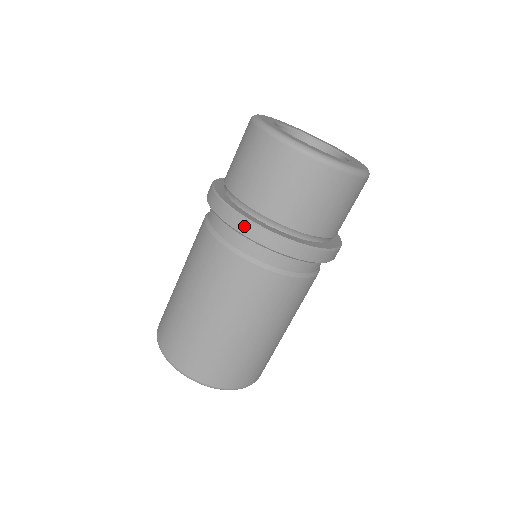
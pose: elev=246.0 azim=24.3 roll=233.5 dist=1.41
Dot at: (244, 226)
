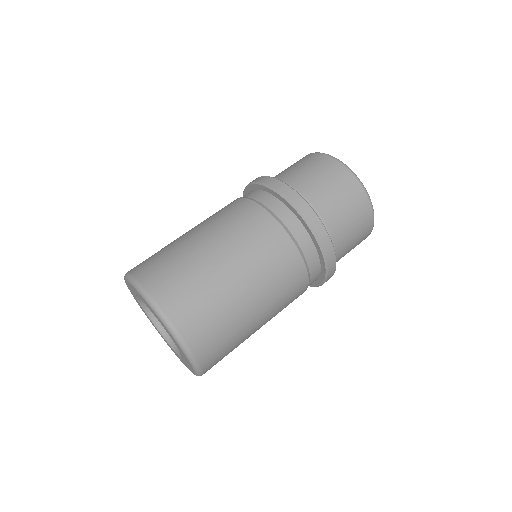
Dot at: (273, 181)
